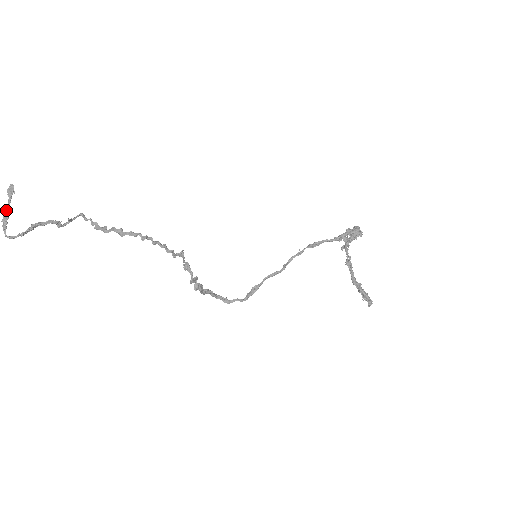
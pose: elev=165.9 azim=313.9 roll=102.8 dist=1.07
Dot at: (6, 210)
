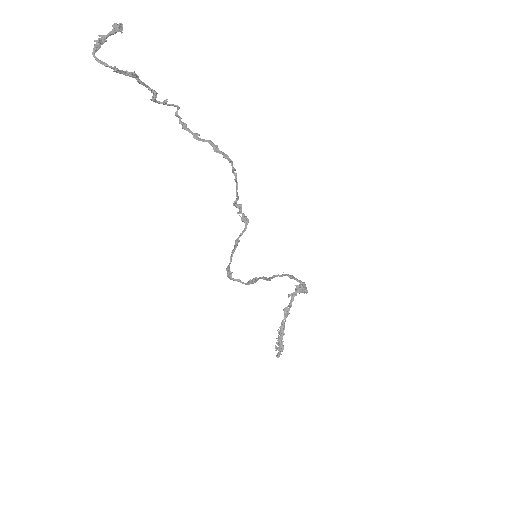
Dot at: (103, 36)
